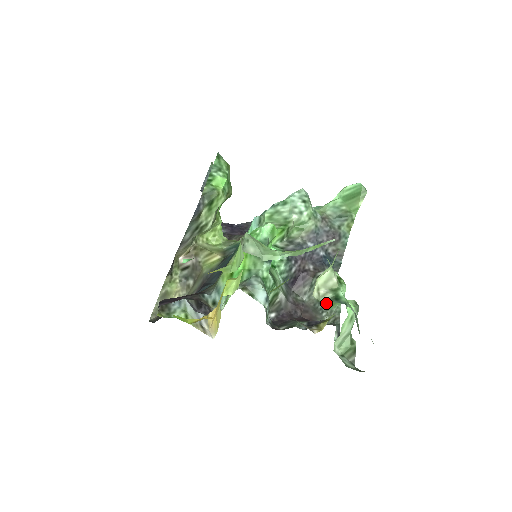
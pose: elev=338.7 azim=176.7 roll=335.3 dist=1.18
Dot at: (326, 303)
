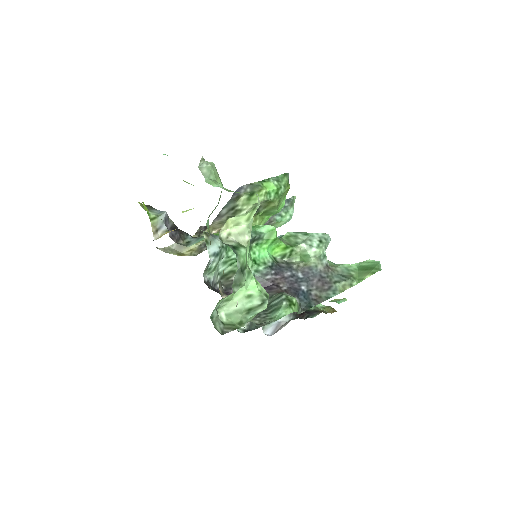
Dot at: occluded
